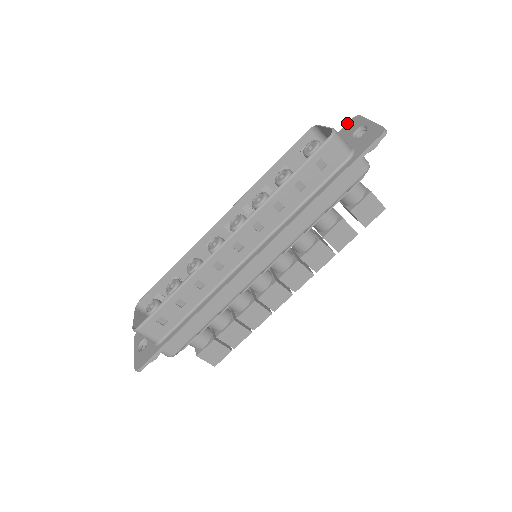
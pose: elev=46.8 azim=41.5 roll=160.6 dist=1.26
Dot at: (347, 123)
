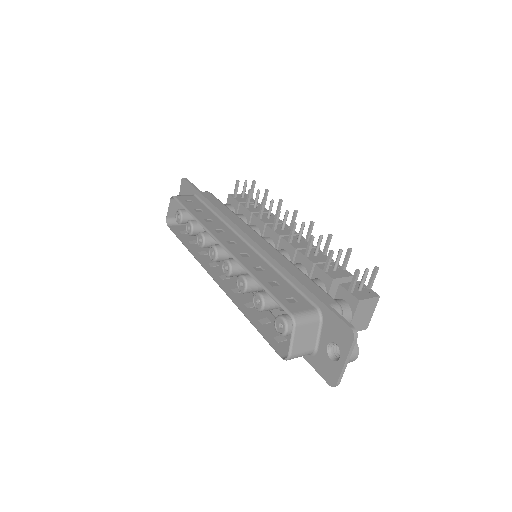
Dot at: (345, 323)
